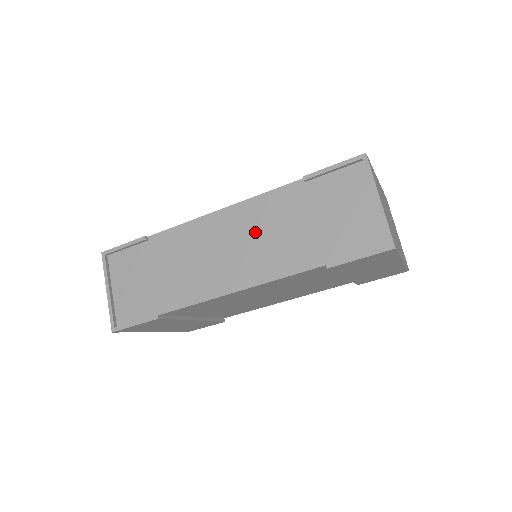
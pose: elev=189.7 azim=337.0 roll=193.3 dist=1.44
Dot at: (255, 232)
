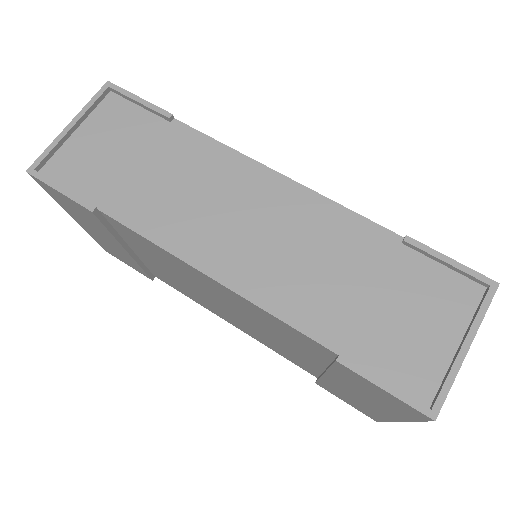
Dot at: (294, 236)
